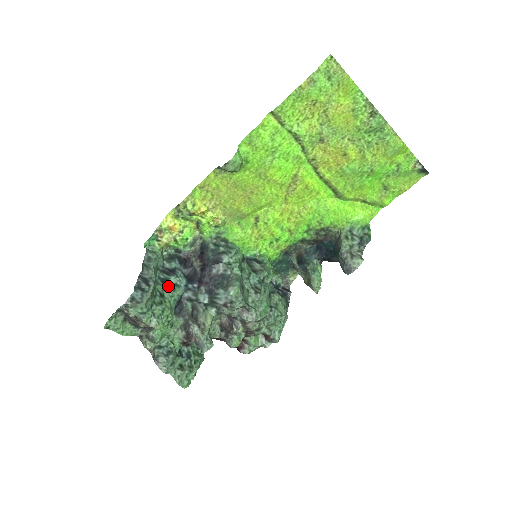
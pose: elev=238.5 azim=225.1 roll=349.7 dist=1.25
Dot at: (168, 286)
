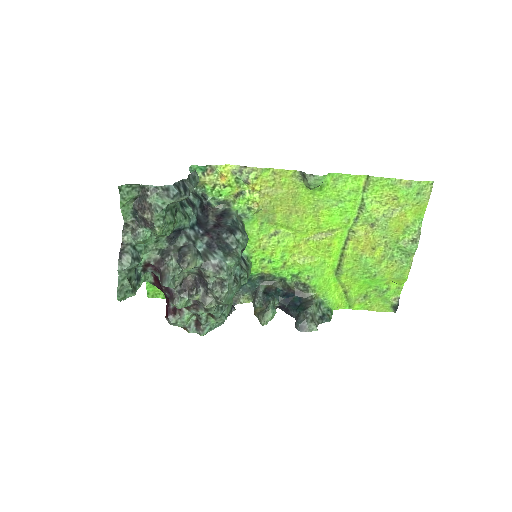
Dot at: (183, 211)
